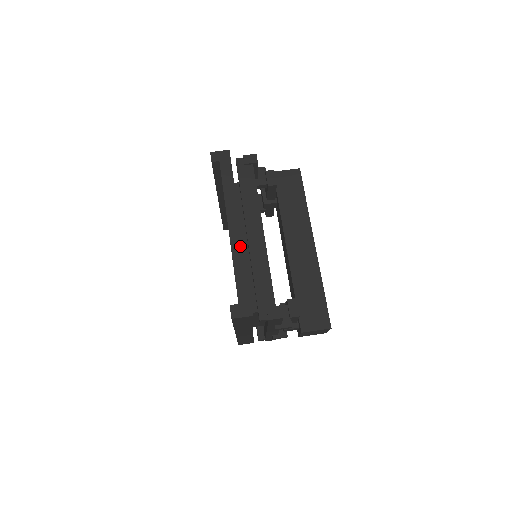
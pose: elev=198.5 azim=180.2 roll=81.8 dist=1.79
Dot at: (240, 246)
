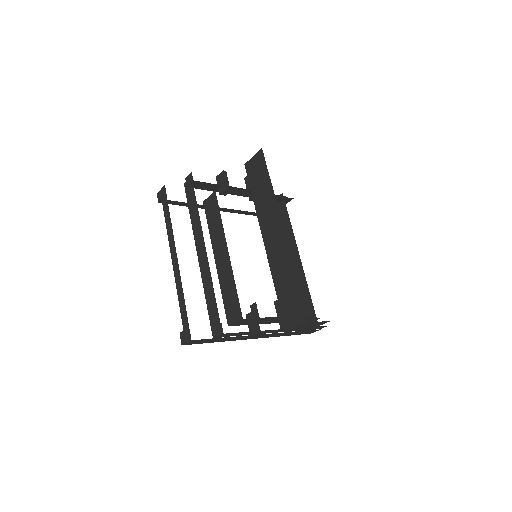
Dot at: (179, 276)
